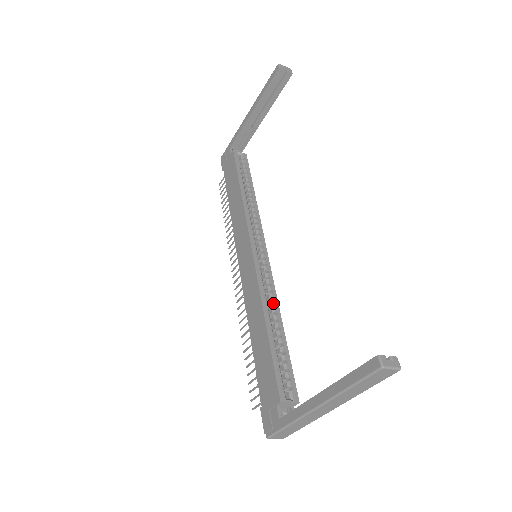
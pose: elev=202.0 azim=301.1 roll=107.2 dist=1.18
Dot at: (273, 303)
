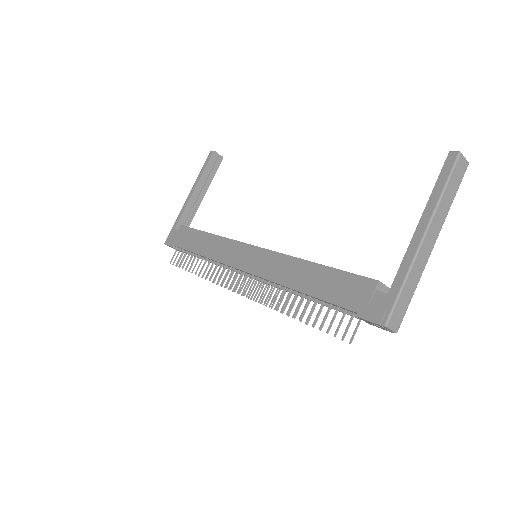
Dot at: occluded
